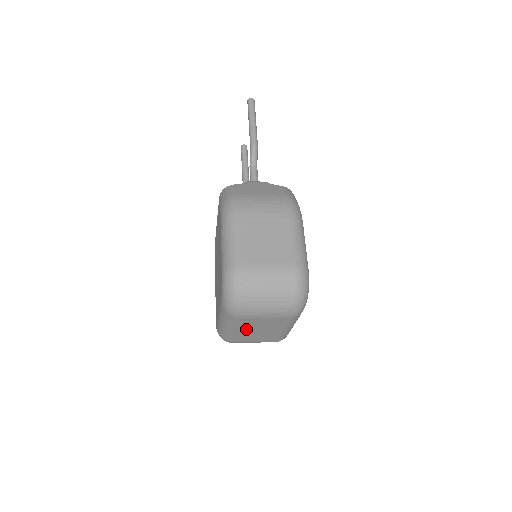
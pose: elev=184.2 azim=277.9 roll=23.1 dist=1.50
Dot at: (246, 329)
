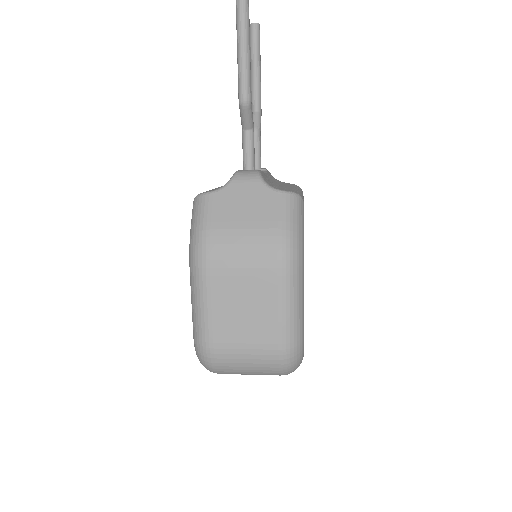
Dot at: occluded
